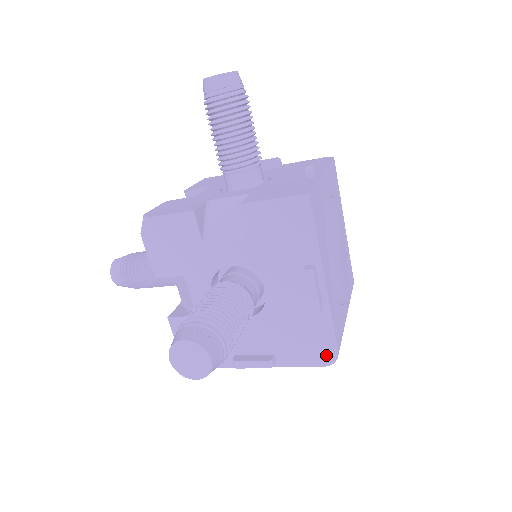
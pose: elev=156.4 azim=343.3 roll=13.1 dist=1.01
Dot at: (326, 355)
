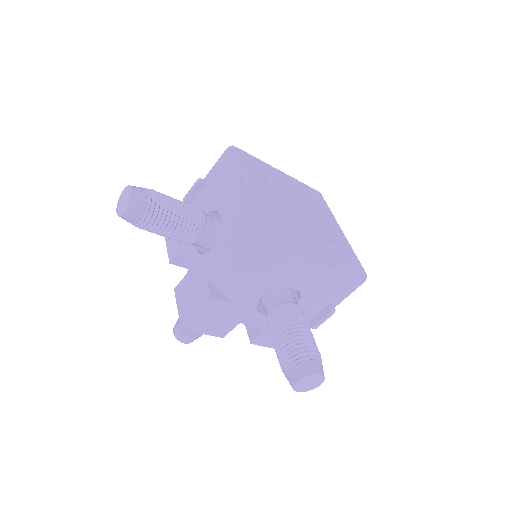
Dot at: (359, 279)
